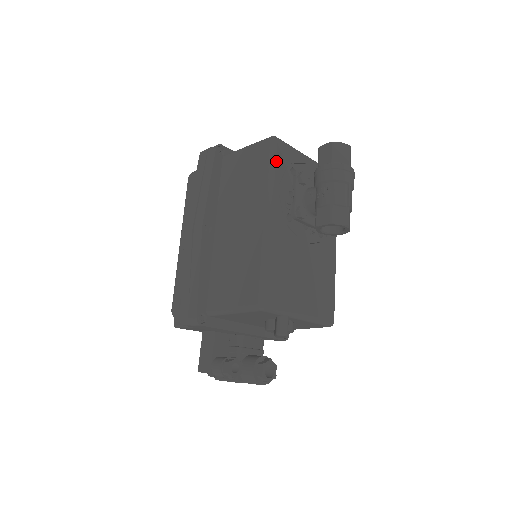
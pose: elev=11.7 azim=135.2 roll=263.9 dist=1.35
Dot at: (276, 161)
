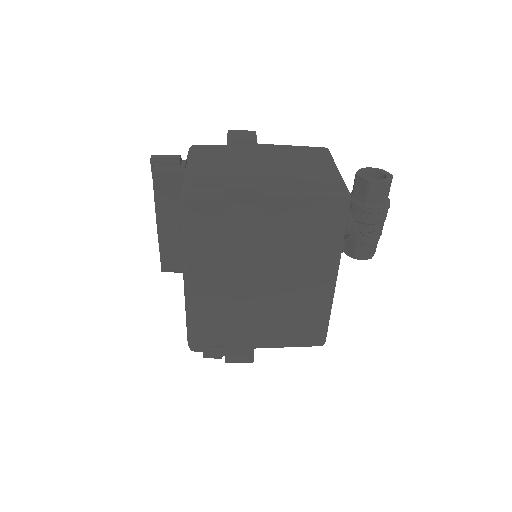
Dot at: occluded
